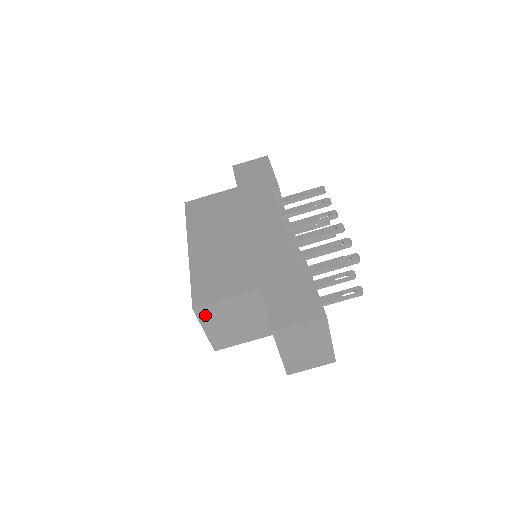
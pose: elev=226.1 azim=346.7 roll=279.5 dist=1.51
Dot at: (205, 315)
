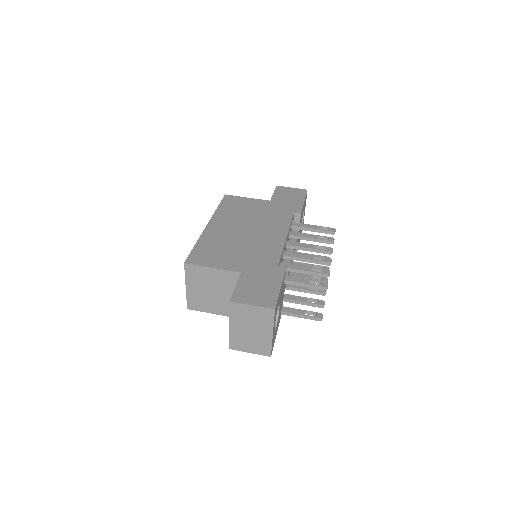
Dot at: (191, 273)
